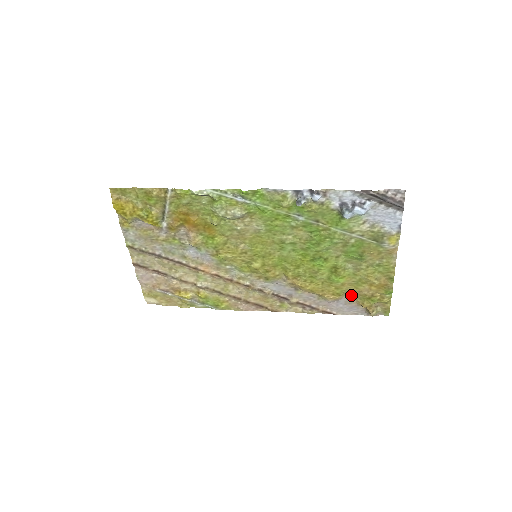
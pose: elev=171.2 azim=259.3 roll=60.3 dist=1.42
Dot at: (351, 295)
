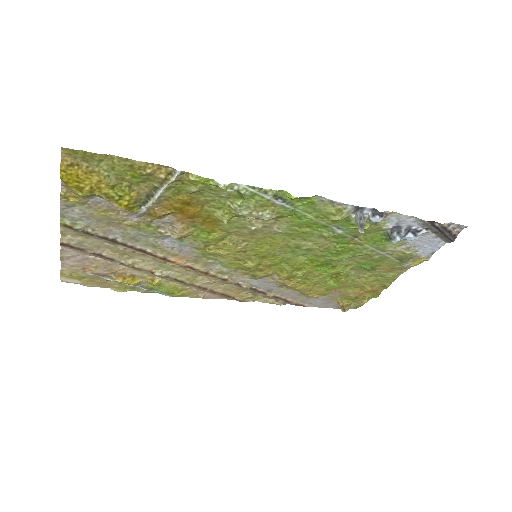
Dot at: (334, 294)
